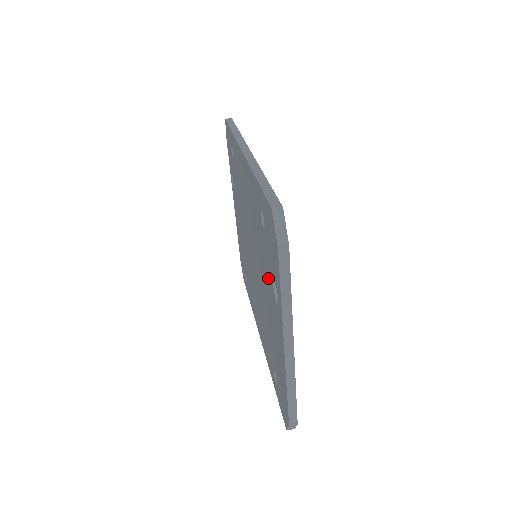
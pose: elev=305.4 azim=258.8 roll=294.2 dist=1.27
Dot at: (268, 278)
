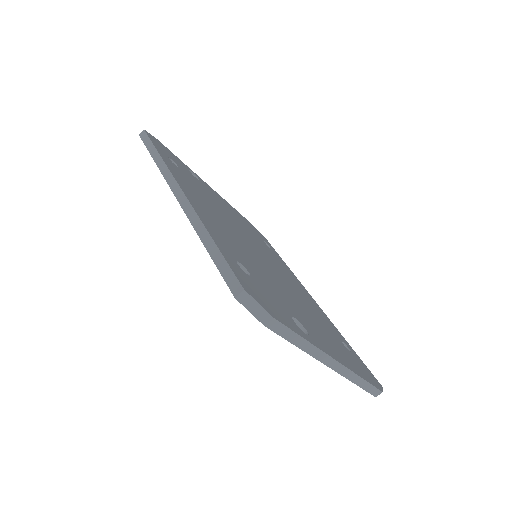
Dot at: occluded
